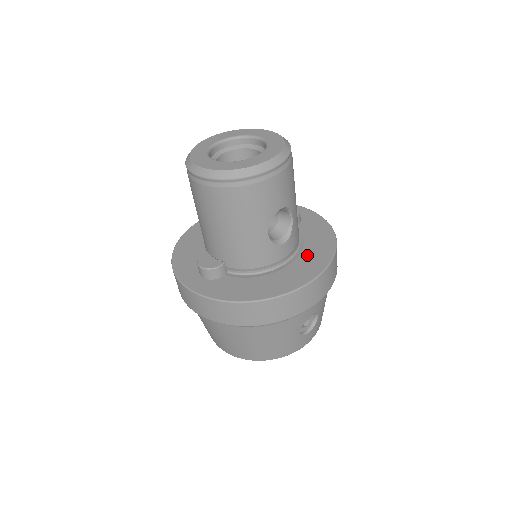
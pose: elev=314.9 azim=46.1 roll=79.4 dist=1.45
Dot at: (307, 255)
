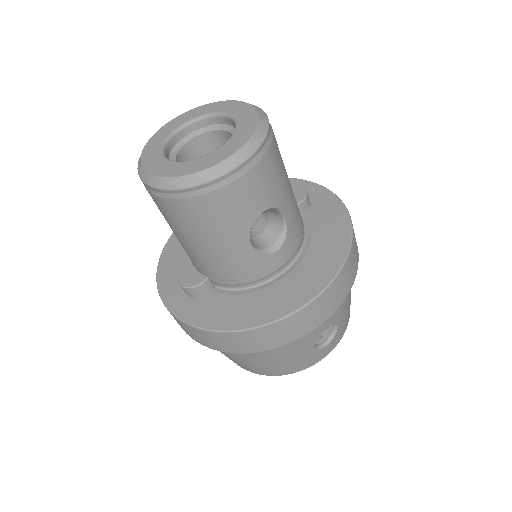
Dot at: (312, 258)
